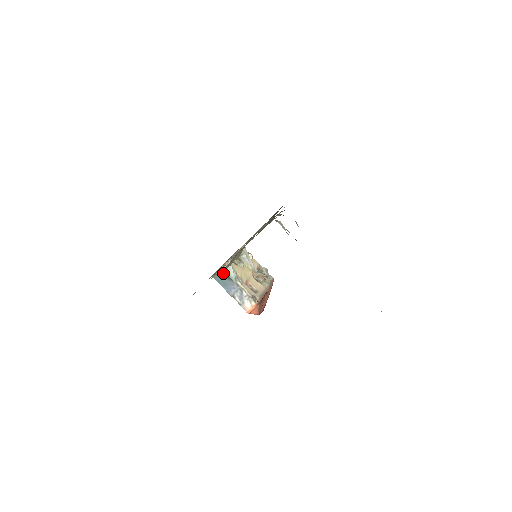
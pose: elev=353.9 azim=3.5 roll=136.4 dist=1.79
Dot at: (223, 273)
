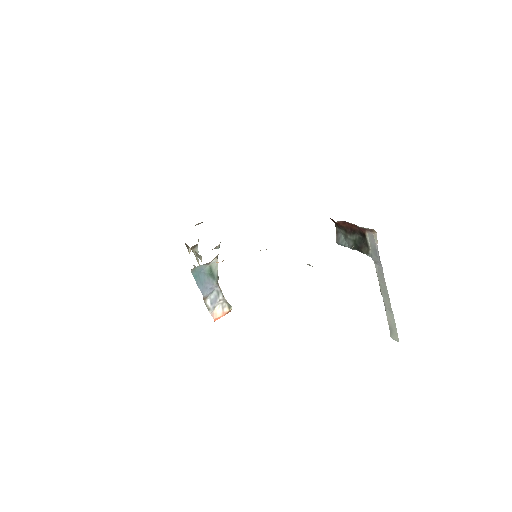
Dot at: (205, 268)
